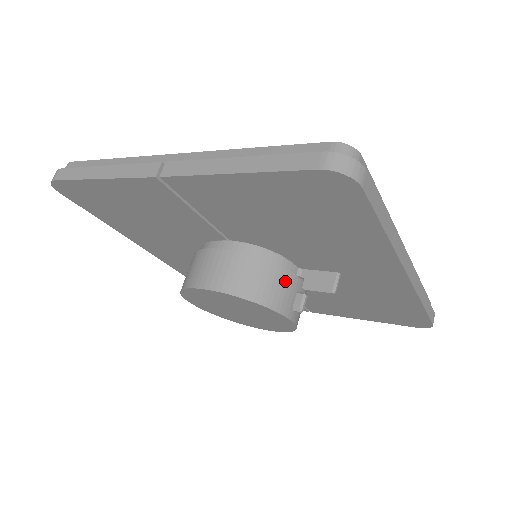
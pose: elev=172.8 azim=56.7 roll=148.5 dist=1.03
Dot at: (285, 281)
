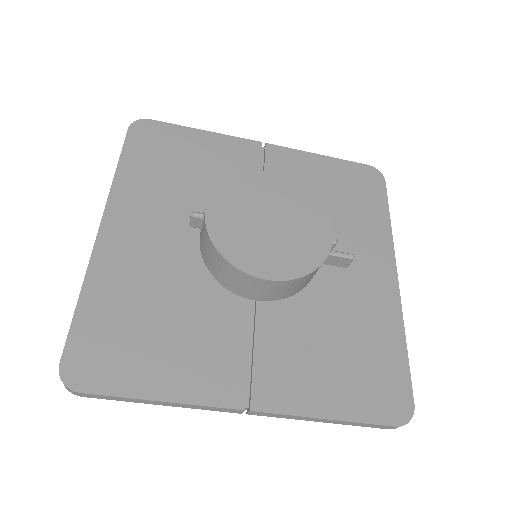
Dot at: occluded
